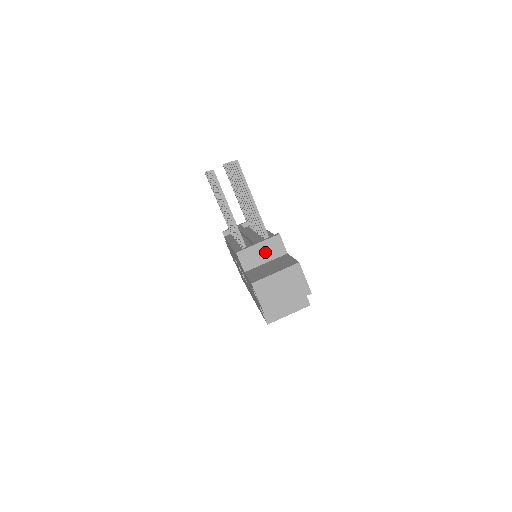
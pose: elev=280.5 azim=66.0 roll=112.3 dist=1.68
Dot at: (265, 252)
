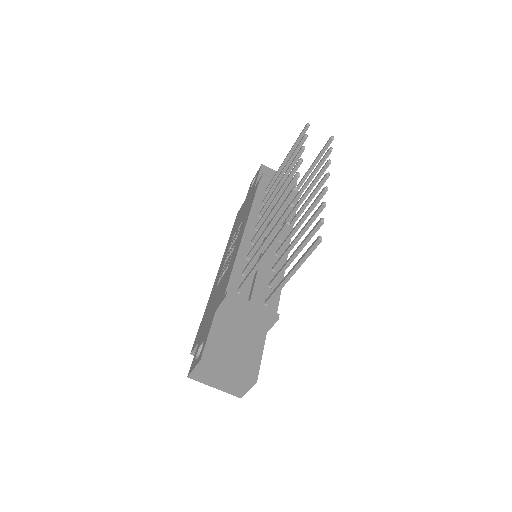
Dot at: (250, 317)
